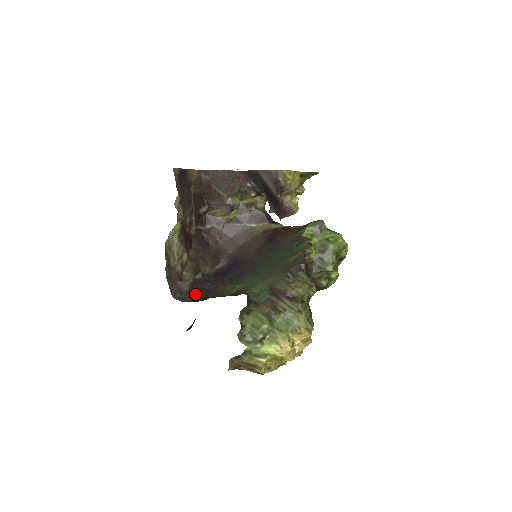
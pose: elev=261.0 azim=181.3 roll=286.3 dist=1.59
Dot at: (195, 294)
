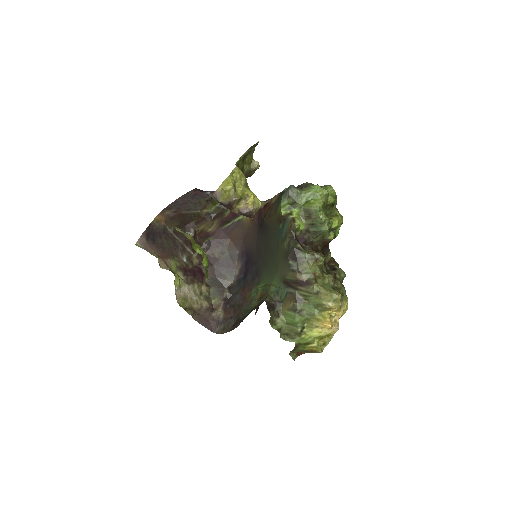
Dot at: (231, 317)
